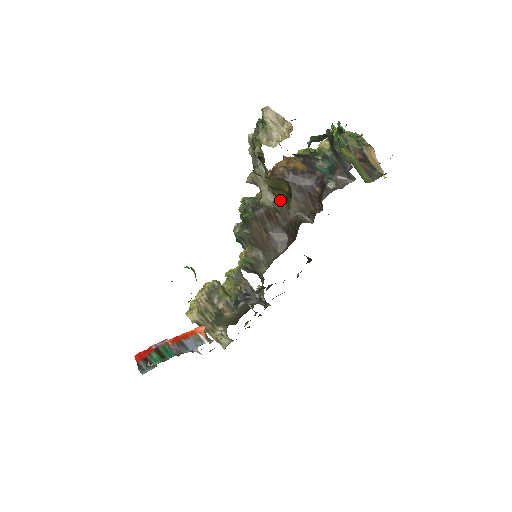
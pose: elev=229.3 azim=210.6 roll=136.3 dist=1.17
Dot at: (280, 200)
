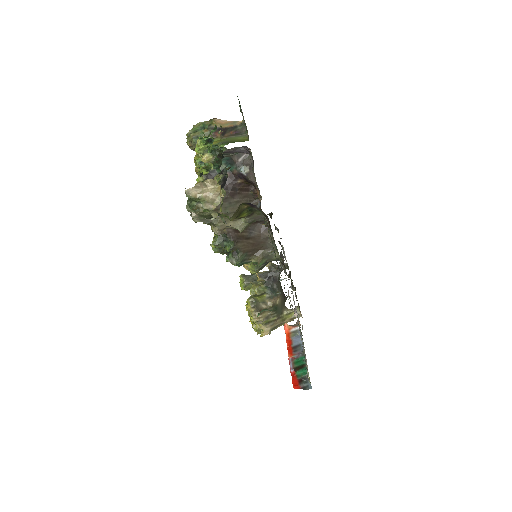
Dot at: (248, 216)
